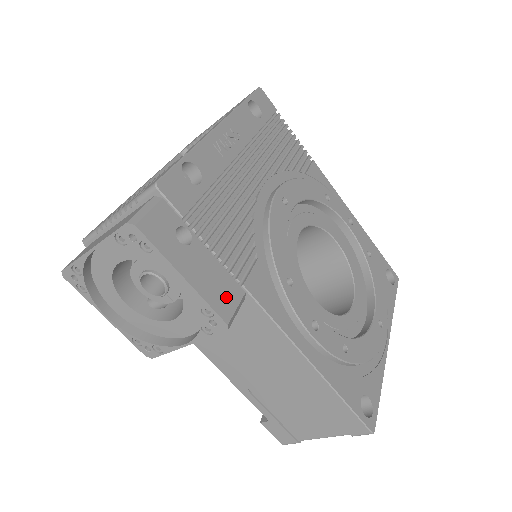
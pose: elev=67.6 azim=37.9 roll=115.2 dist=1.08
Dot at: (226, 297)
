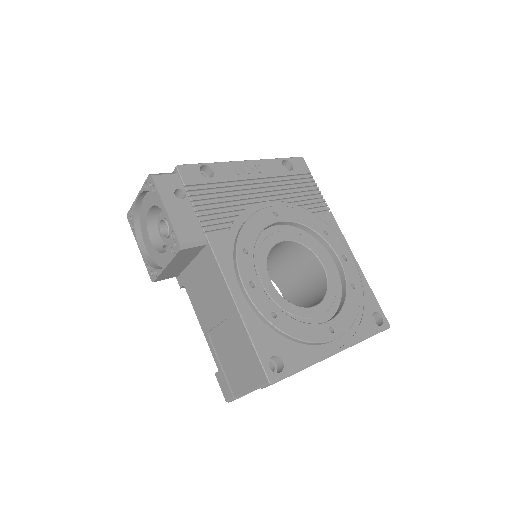
Dot at: (189, 233)
